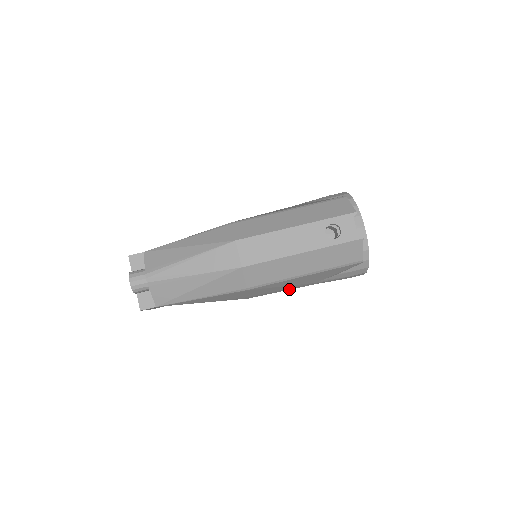
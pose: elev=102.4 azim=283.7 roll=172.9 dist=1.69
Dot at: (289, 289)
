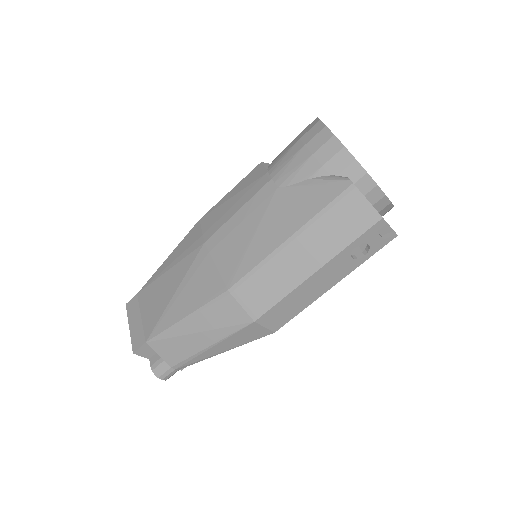
Dot at: occluded
